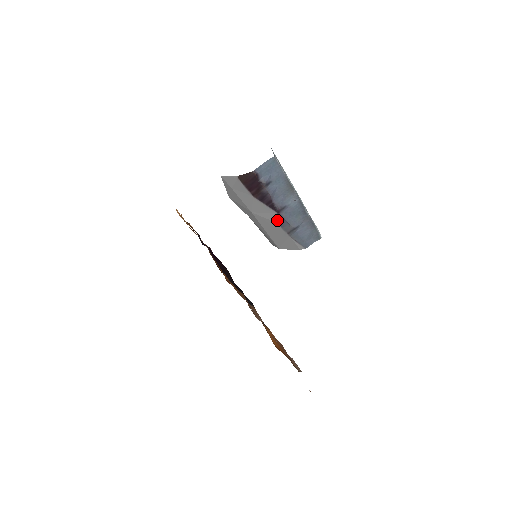
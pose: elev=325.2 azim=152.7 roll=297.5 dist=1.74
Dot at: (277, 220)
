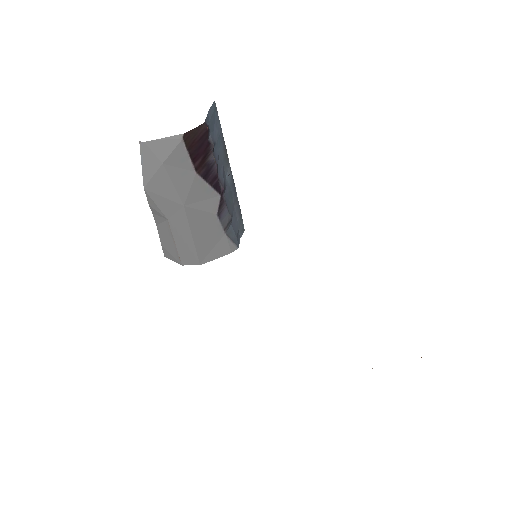
Dot at: (217, 209)
